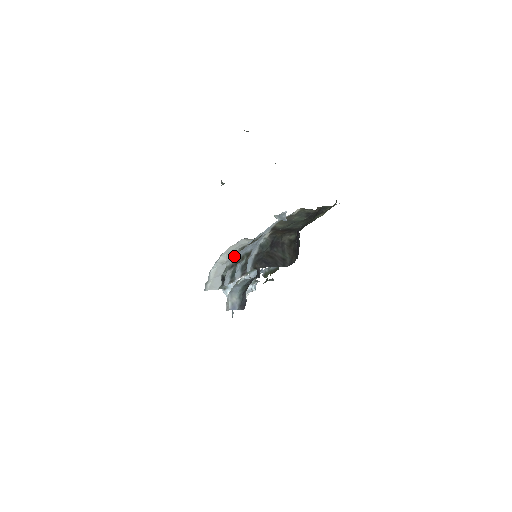
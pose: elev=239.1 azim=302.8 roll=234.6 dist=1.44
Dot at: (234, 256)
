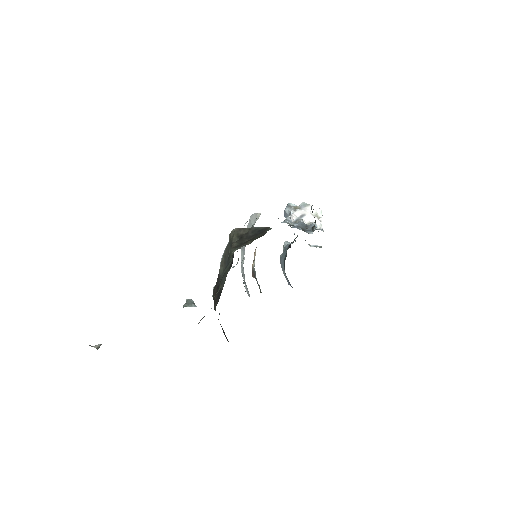
Dot at: (243, 258)
